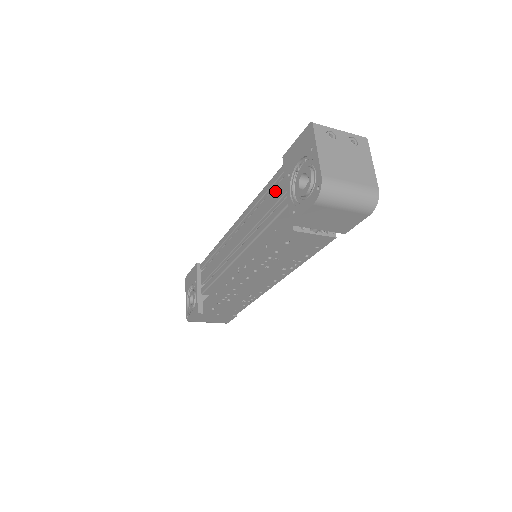
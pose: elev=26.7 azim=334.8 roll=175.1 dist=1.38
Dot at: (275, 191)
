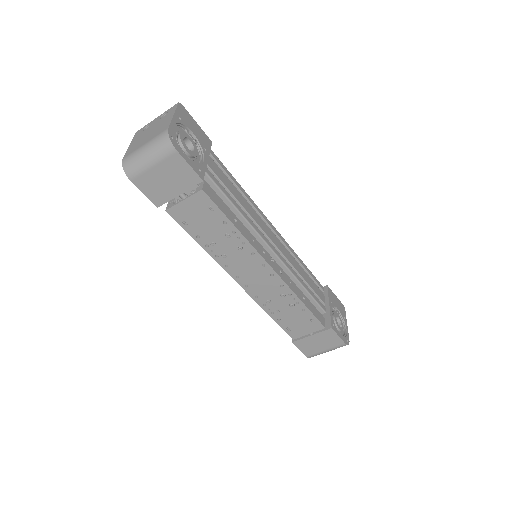
Dot at: occluded
